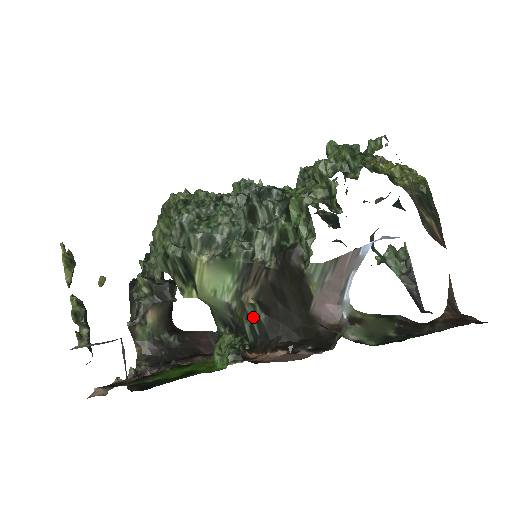
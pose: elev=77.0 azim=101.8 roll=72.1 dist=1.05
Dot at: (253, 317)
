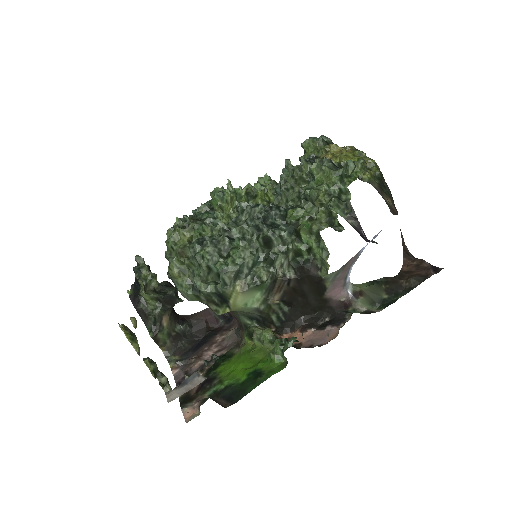
Dot at: (279, 311)
